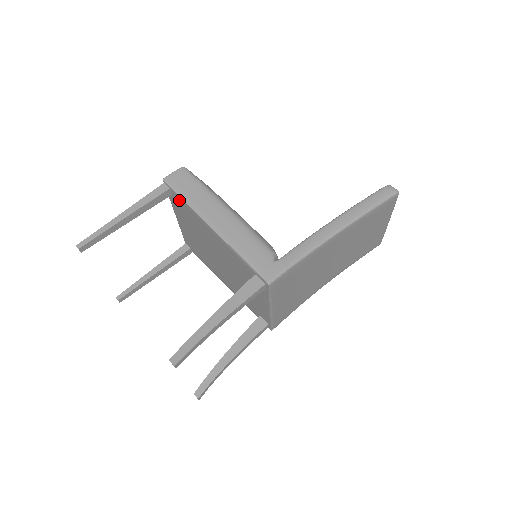
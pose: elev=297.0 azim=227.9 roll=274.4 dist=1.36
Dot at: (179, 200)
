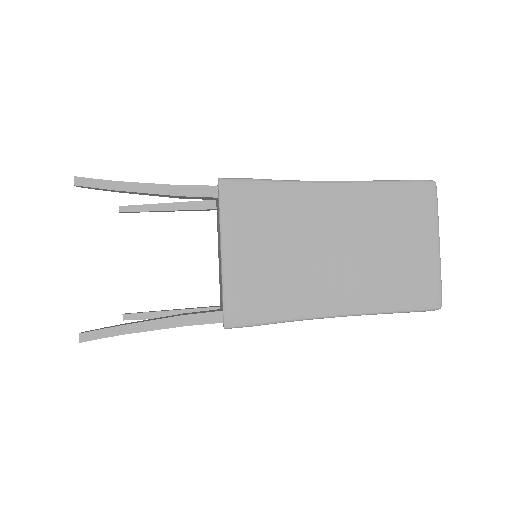
Dot at: occluded
